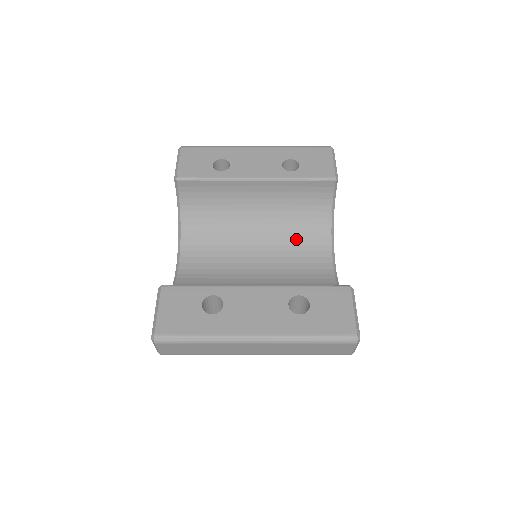
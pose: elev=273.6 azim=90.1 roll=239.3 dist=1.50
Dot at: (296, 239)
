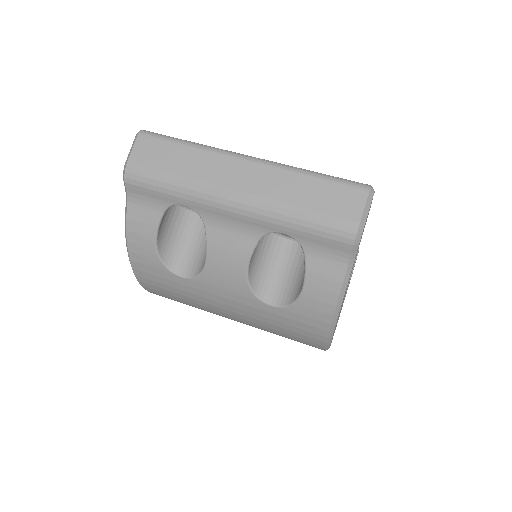
Dot at: occluded
